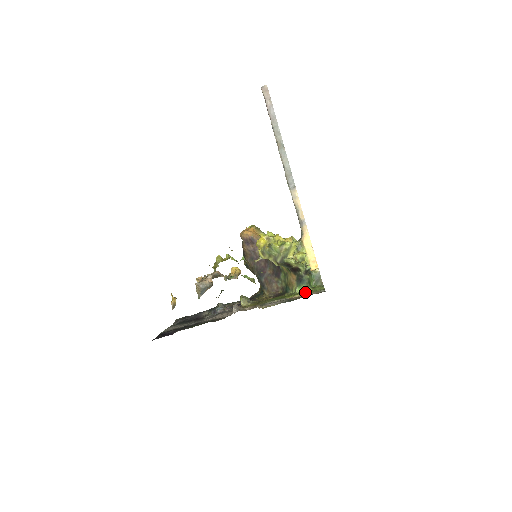
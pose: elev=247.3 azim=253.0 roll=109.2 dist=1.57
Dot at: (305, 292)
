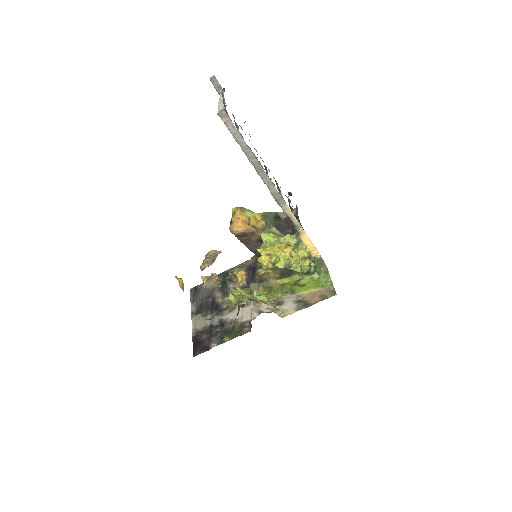
Dot at: (314, 286)
